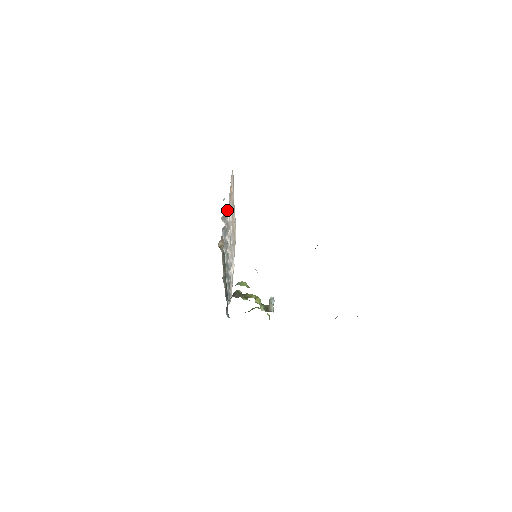
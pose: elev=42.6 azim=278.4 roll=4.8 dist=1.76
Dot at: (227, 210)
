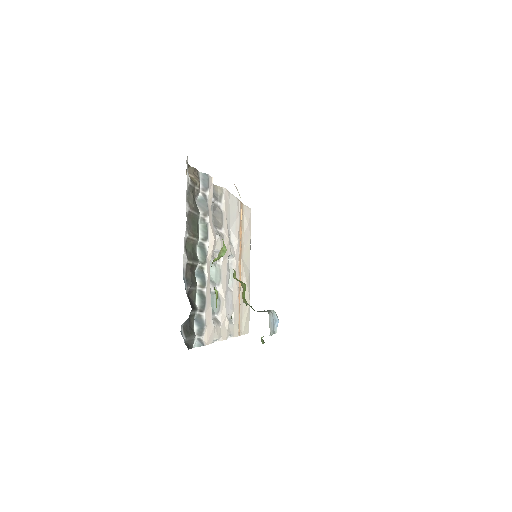
Dot at: (222, 191)
